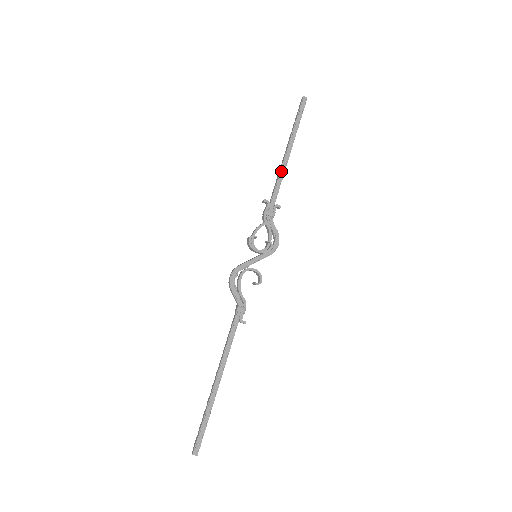
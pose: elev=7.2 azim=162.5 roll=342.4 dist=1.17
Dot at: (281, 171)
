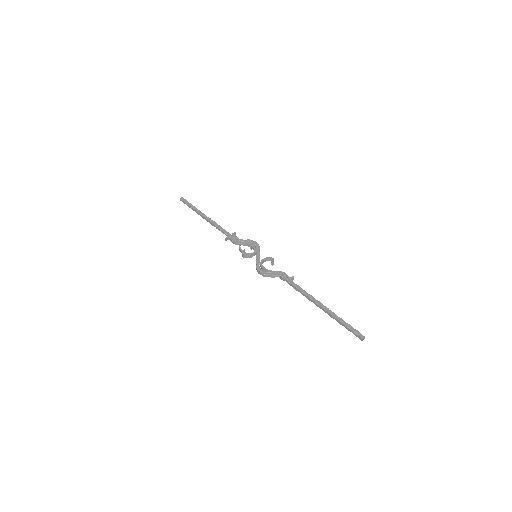
Dot at: (214, 224)
